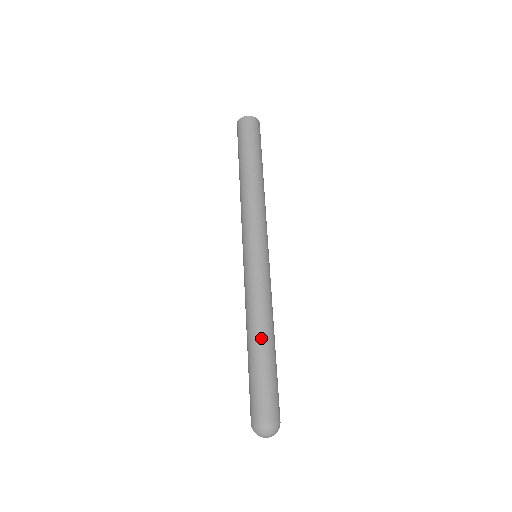
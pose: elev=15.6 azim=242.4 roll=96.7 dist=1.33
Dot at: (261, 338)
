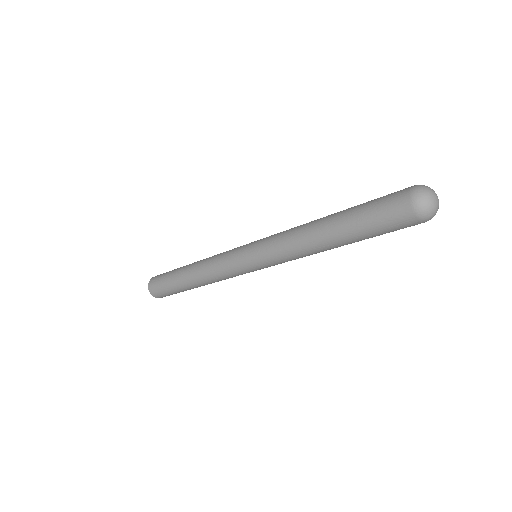
Dot at: occluded
